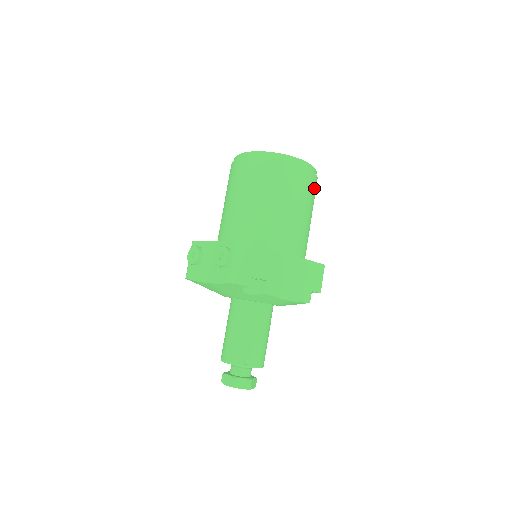
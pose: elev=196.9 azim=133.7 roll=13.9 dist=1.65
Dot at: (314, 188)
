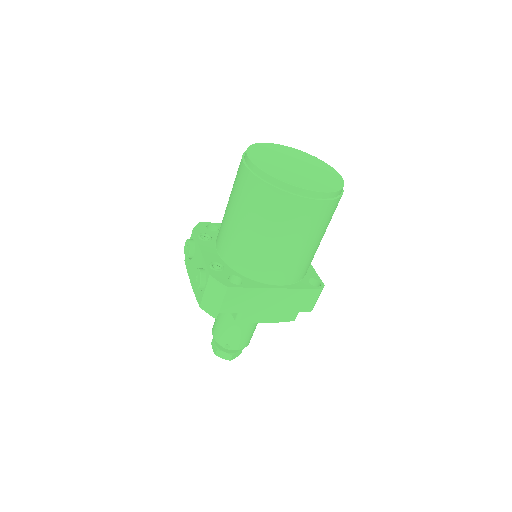
Dot at: (328, 213)
